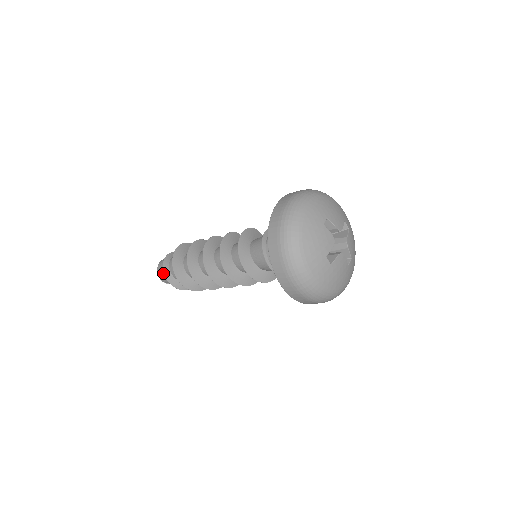
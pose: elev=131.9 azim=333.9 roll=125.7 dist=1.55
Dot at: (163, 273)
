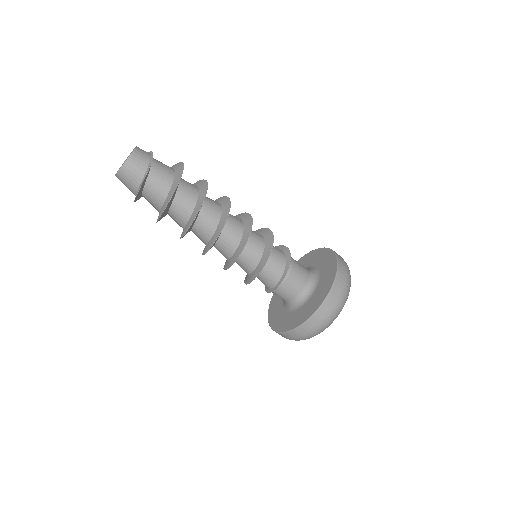
Dot at: (130, 187)
